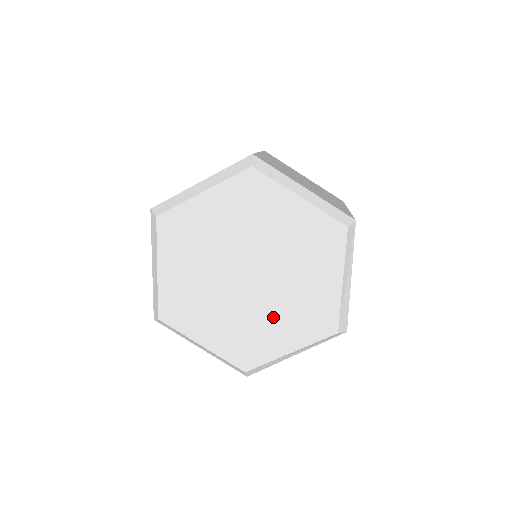
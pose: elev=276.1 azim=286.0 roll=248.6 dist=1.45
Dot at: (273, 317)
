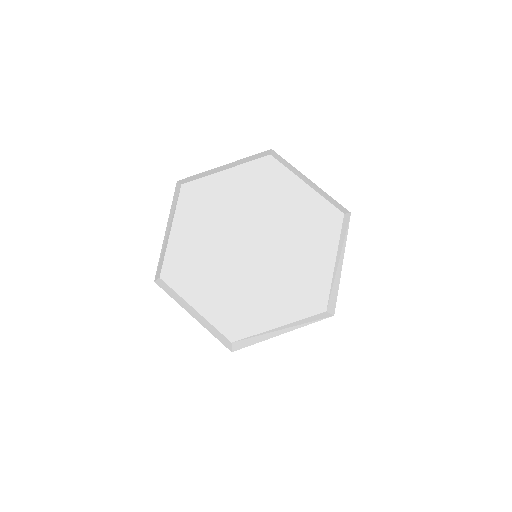
Dot at: (268, 288)
